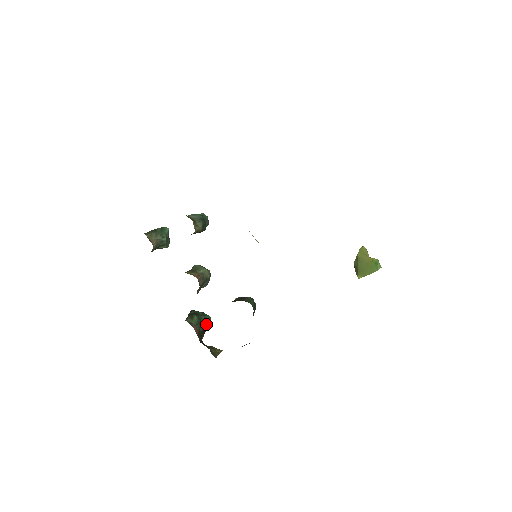
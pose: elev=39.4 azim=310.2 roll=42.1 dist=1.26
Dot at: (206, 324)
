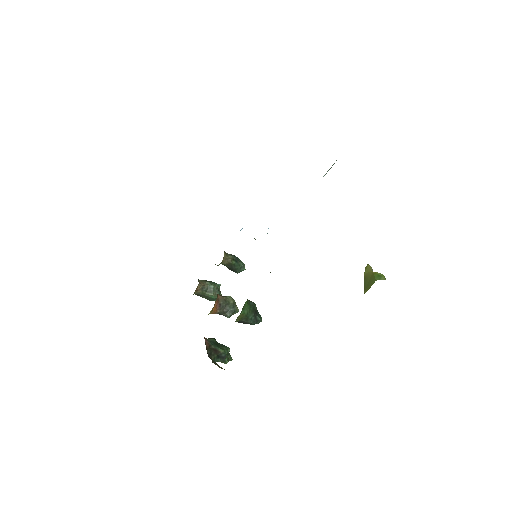
Dot at: (221, 348)
